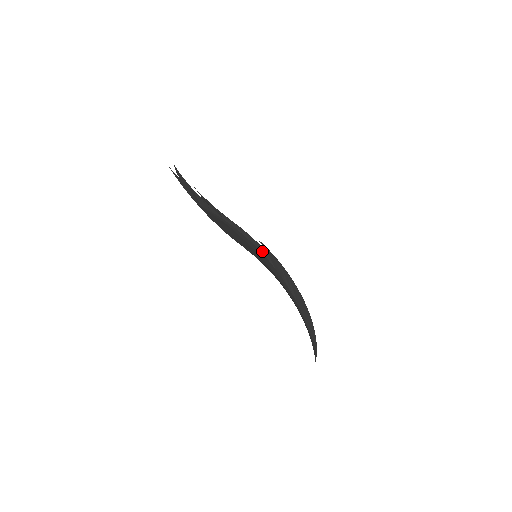
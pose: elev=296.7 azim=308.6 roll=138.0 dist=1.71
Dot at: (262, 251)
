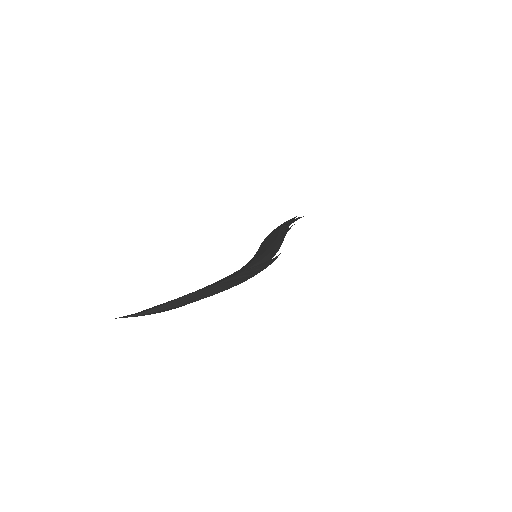
Dot at: (270, 255)
